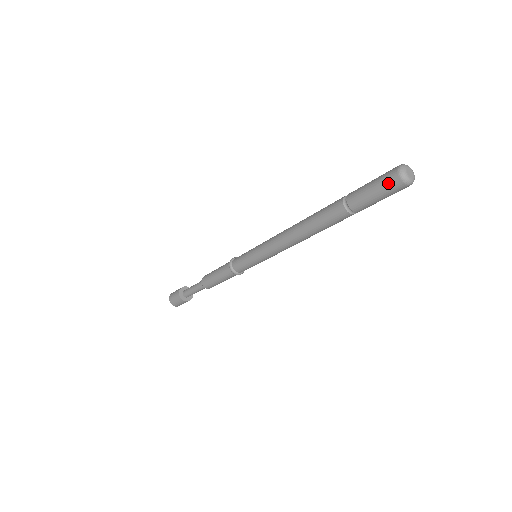
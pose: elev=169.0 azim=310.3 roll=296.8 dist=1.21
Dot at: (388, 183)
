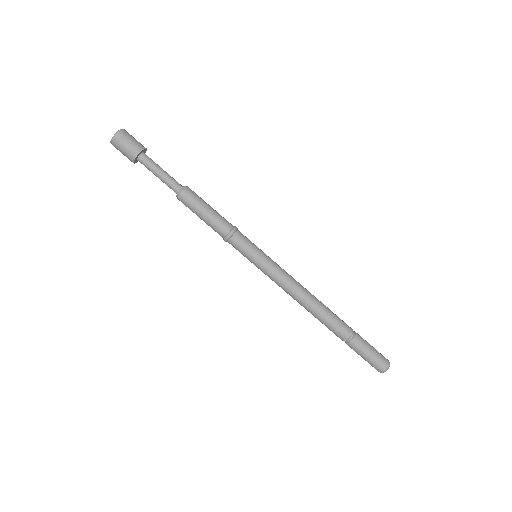
Dot at: occluded
